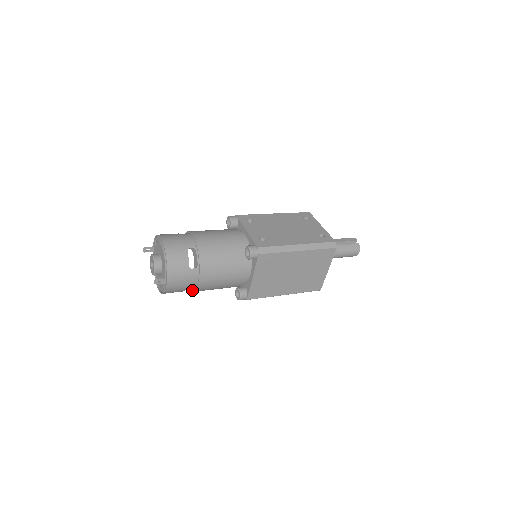
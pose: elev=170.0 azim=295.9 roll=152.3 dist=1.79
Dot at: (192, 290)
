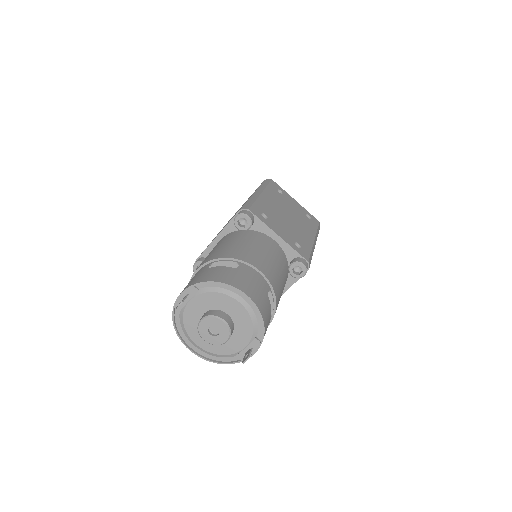
Dot at: occluded
